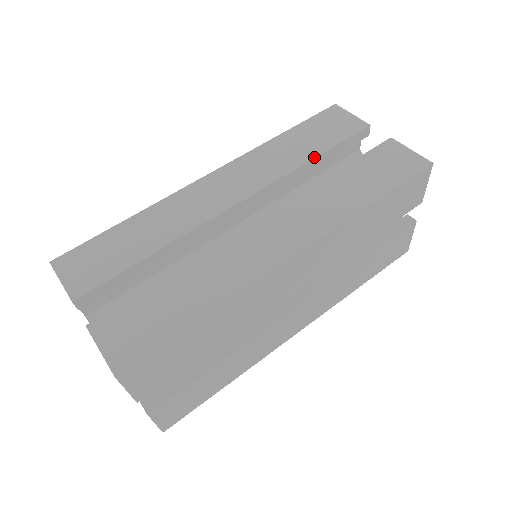
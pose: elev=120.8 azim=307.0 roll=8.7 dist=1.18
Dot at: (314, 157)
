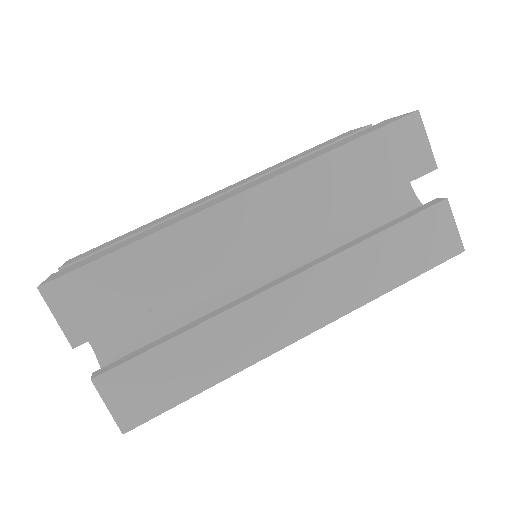
Dot at: (306, 154)
